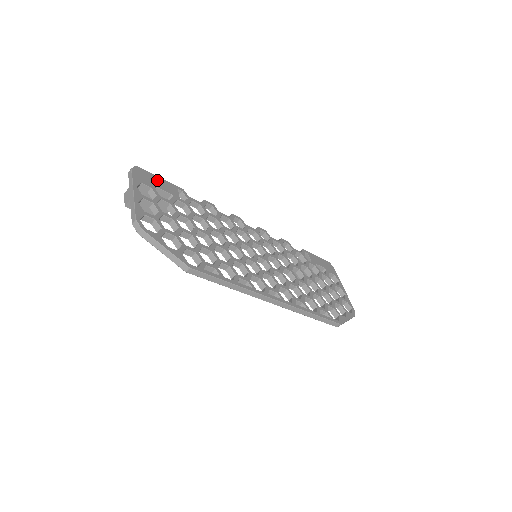
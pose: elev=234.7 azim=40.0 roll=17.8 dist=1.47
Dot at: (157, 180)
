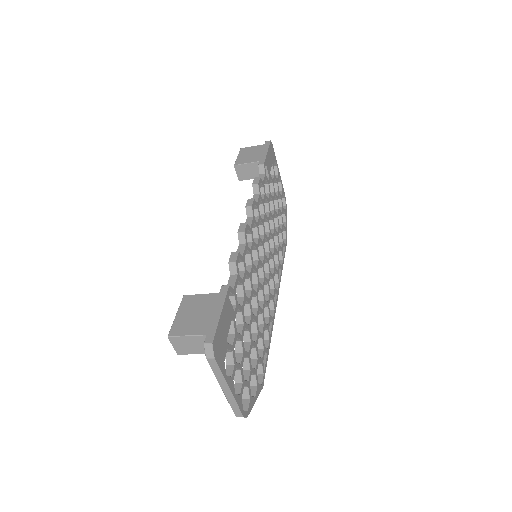
Dot at: (223, 325)
